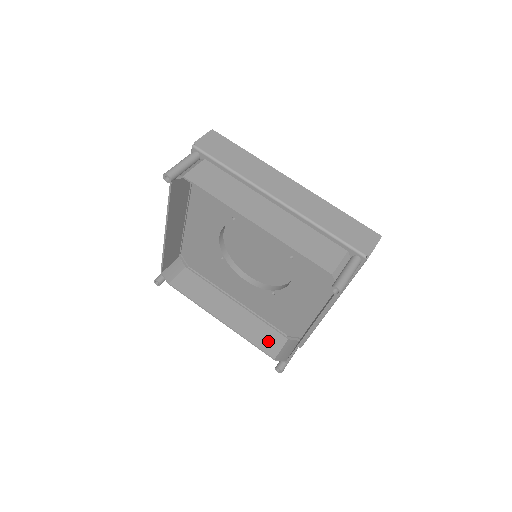
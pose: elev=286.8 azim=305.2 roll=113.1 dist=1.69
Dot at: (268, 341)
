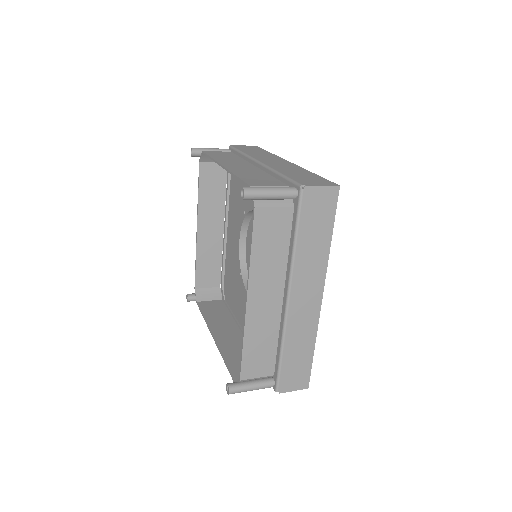
Dot at: (207, 275)
